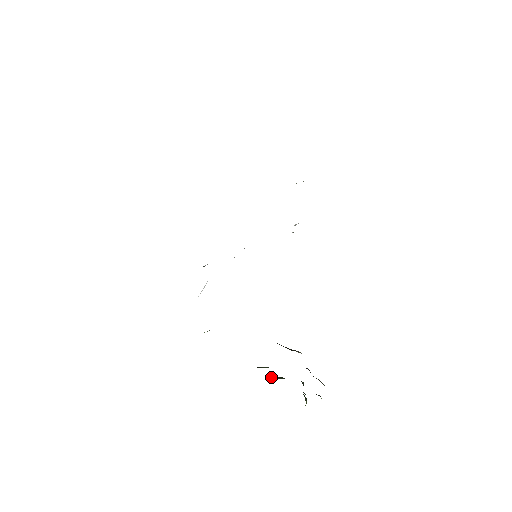
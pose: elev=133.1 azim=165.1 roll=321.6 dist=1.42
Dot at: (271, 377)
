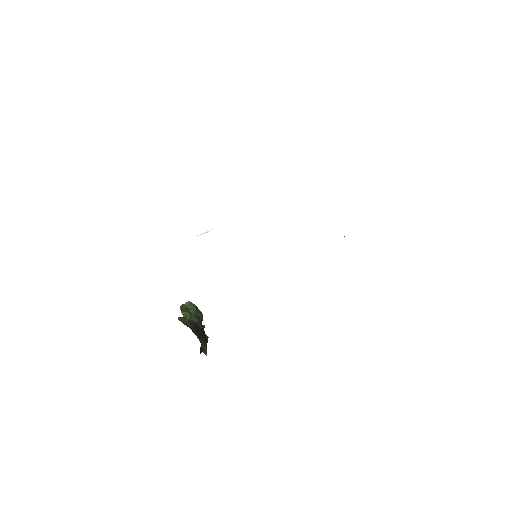
Dot at: (189, 307)
